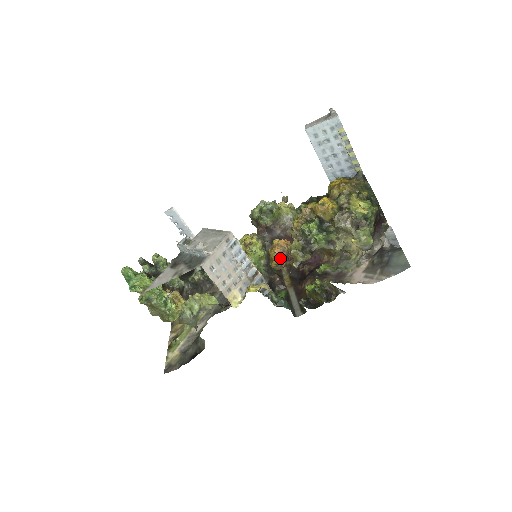
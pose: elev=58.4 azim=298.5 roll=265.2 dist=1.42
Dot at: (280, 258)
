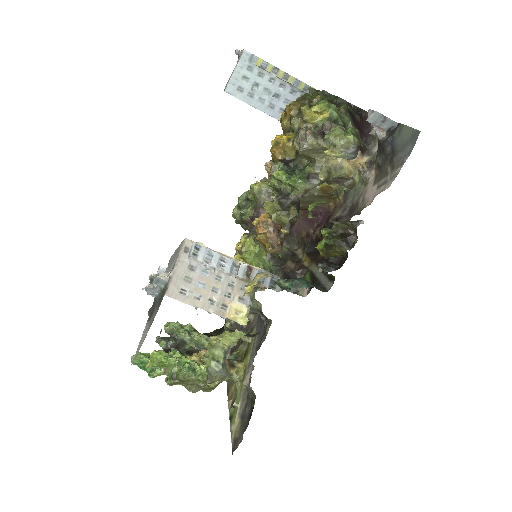
Dot at: (270, 236)
